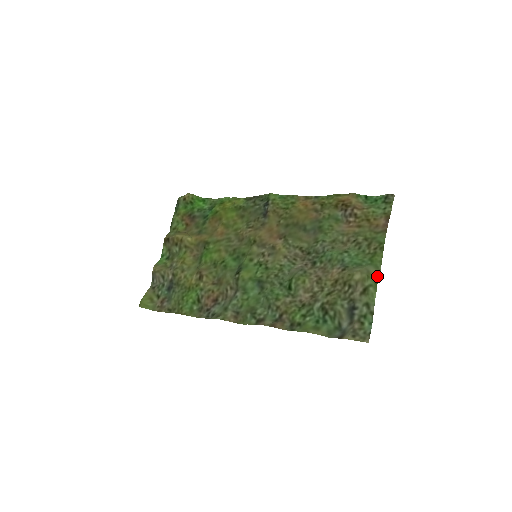
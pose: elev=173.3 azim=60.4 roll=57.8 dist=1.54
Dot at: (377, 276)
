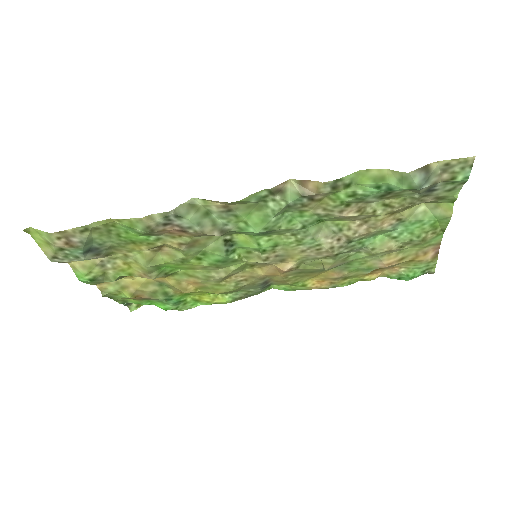
Dot at: (450, 209)
